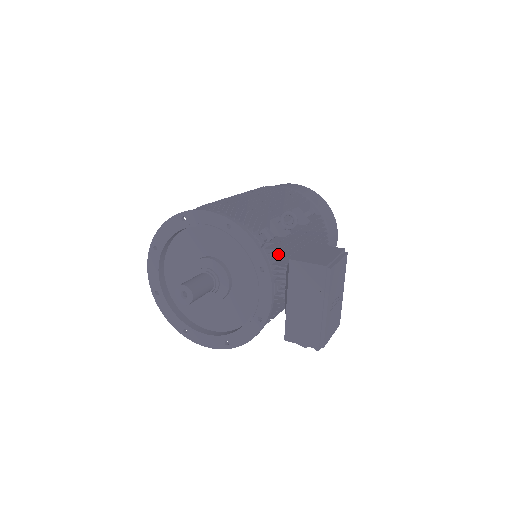
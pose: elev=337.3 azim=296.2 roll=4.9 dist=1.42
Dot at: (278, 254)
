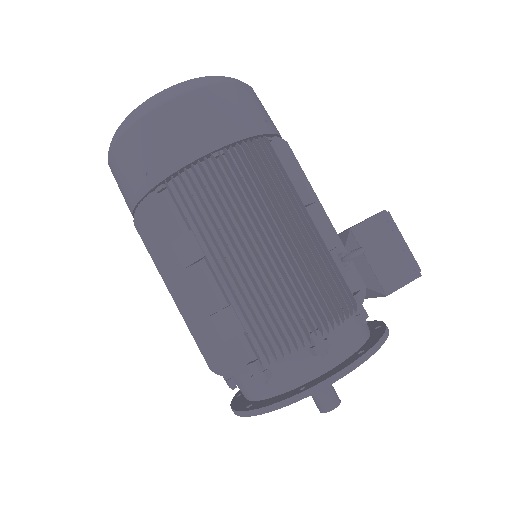
Dot at: (365, 295)
